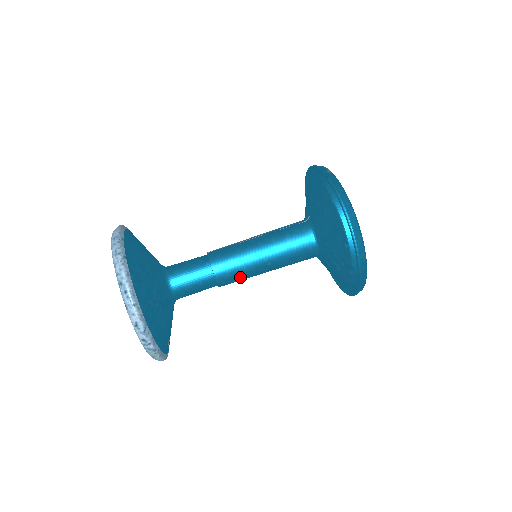
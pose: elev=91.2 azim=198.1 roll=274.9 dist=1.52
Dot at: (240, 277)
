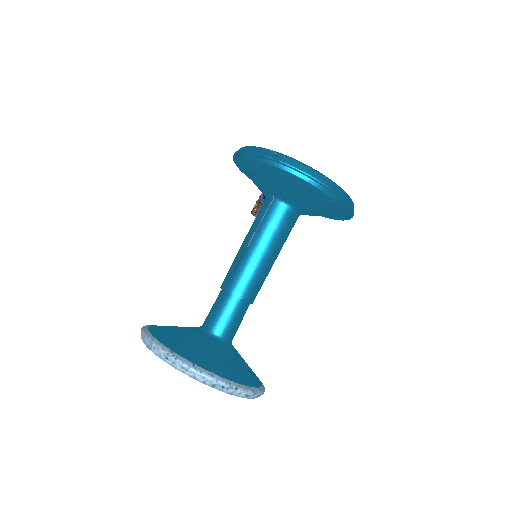
Dot at: (262, 284)
